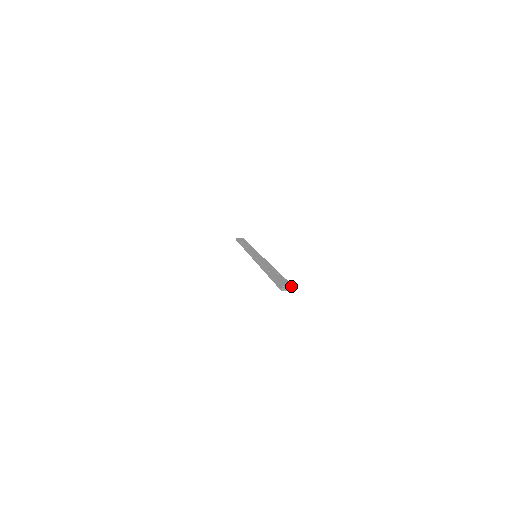
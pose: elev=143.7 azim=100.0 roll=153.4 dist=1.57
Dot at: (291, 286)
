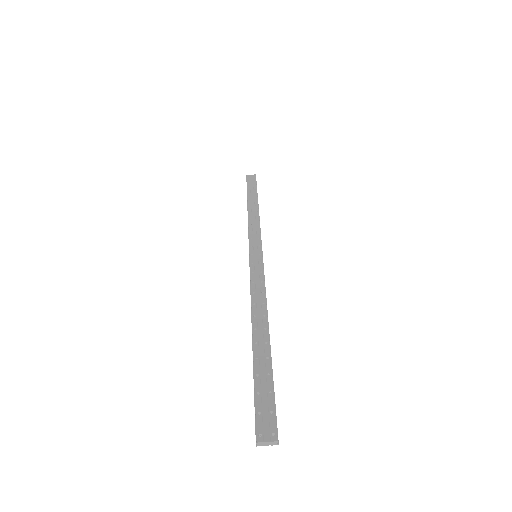
Dot at: (273, 440)
